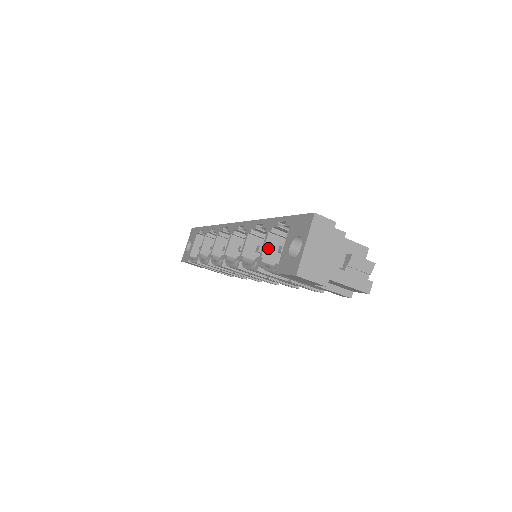
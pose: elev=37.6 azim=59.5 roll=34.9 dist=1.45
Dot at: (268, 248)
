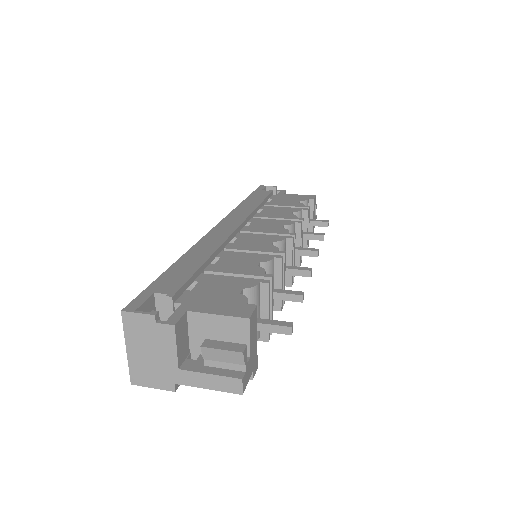
Dot at: occluded
